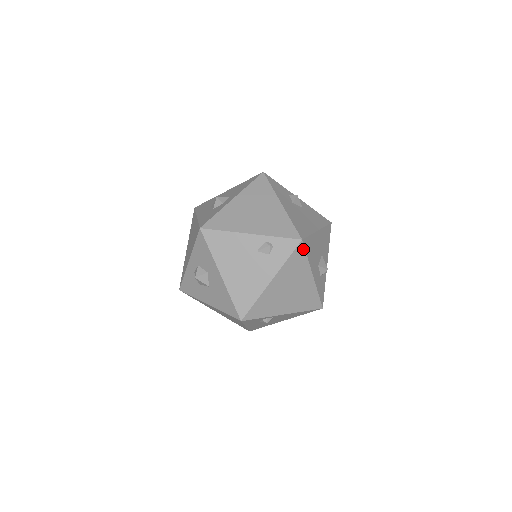
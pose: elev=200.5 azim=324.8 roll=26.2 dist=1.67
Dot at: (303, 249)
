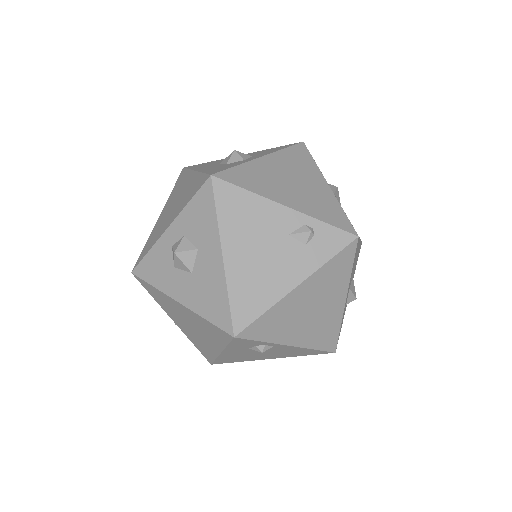
Dot at: (353, 252)
